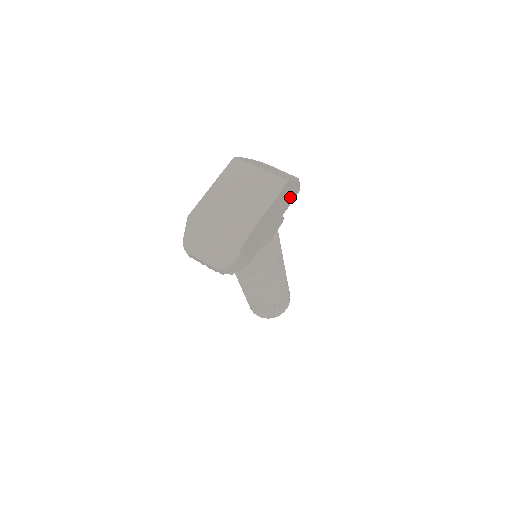
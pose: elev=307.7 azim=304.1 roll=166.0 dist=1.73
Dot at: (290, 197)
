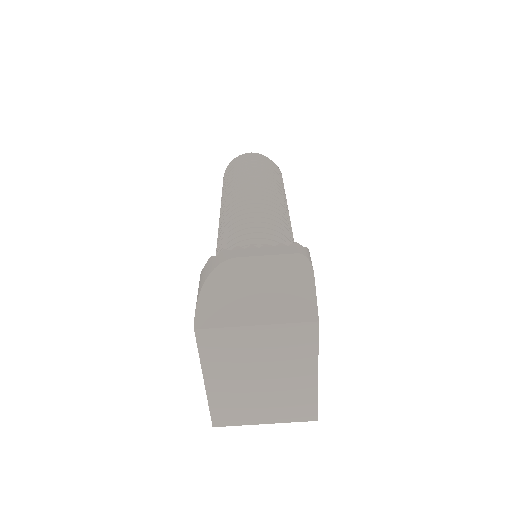
Dot at: occluded
